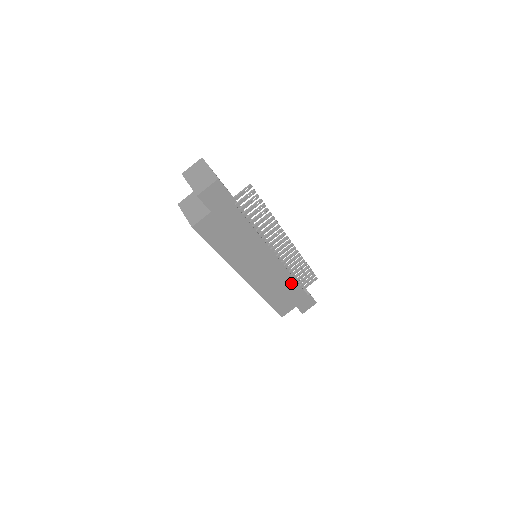
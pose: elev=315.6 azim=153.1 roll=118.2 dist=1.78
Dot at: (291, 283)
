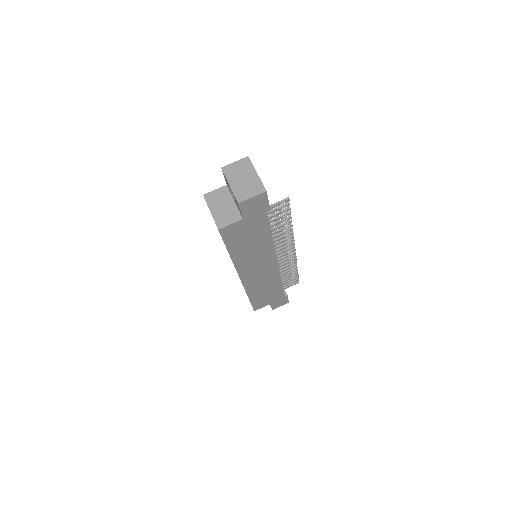
Dot at: (277, 285)
